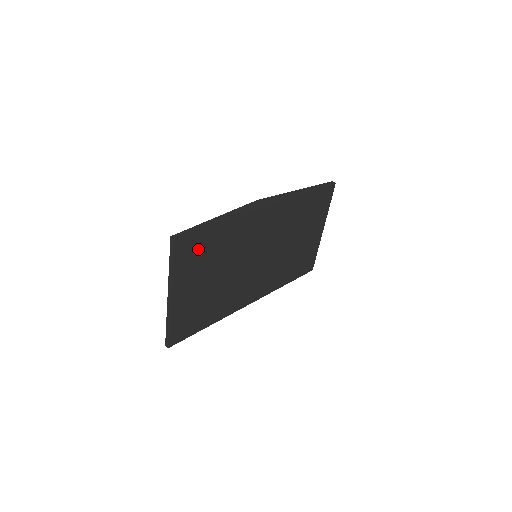
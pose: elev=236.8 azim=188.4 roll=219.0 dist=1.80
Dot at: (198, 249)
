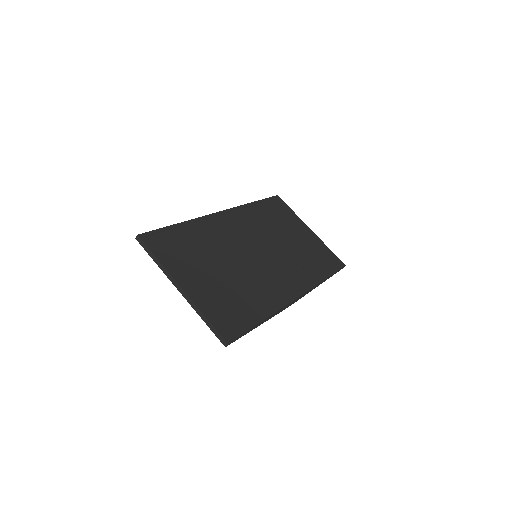
Dot at: (174, 244)
